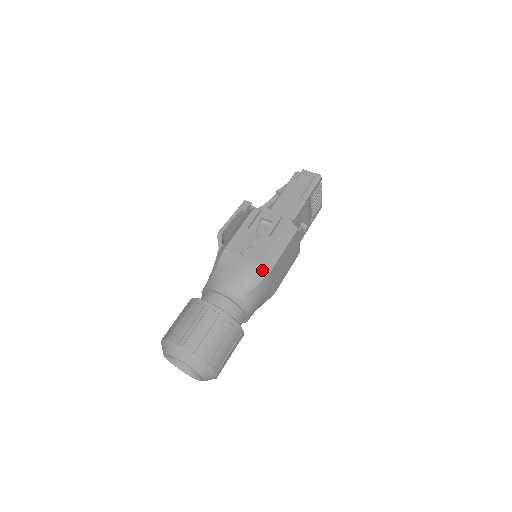
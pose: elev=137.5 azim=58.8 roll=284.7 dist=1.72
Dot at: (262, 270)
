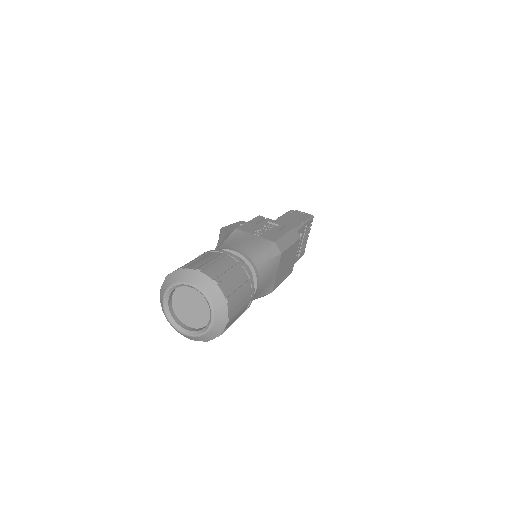
Dot at: (275, 248)
